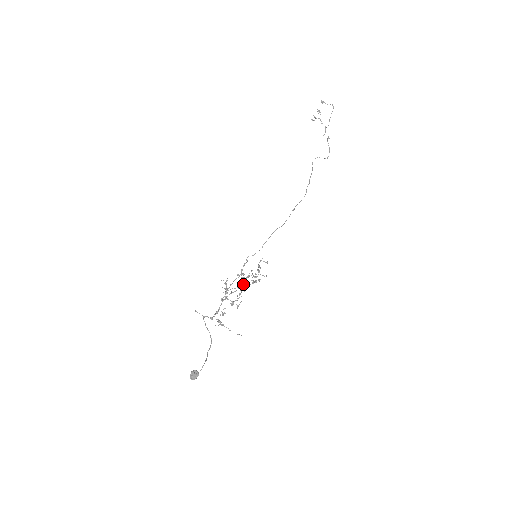
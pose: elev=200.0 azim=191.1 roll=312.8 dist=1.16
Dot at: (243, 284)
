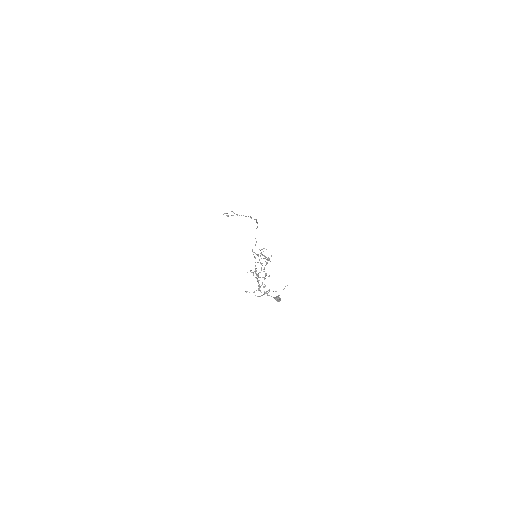
Dot at: (262, 265)
